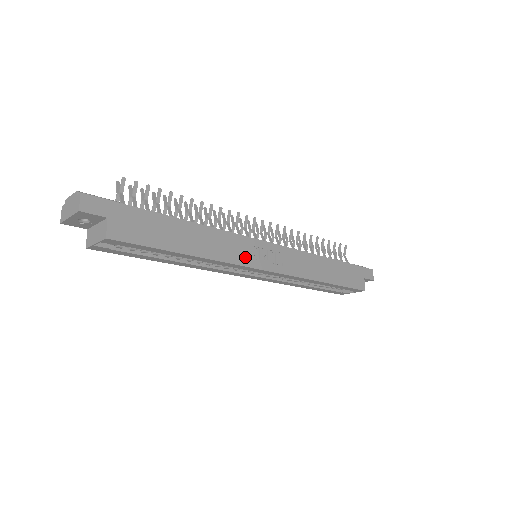
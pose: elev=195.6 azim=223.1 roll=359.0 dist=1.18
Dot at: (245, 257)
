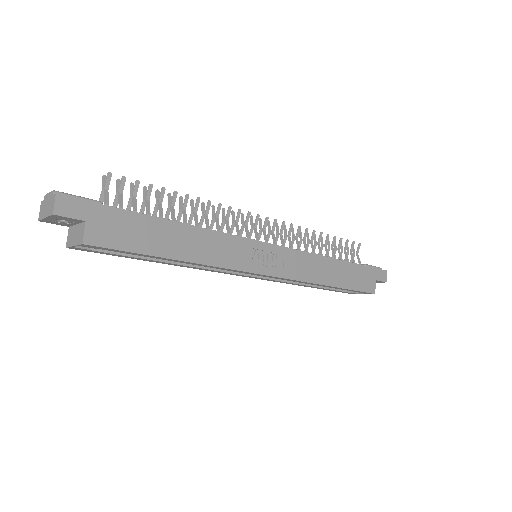
Dot at: (241, 260)
